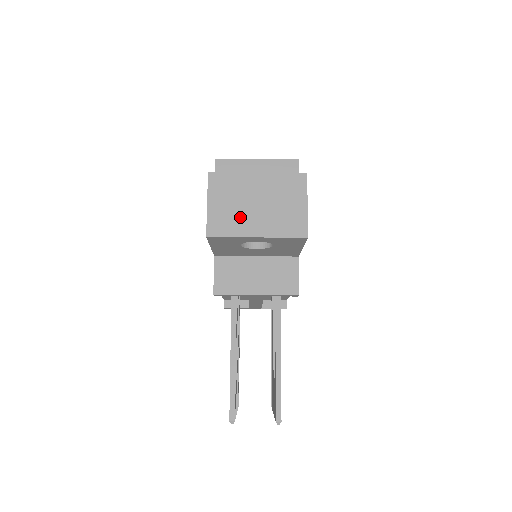
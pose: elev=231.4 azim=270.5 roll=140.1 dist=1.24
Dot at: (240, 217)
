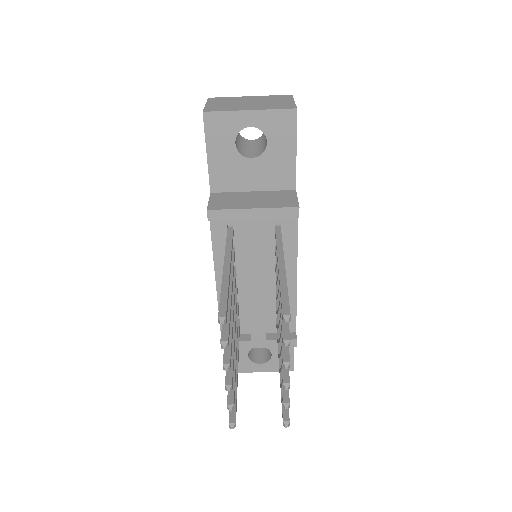
Dot at: (234, 106)
